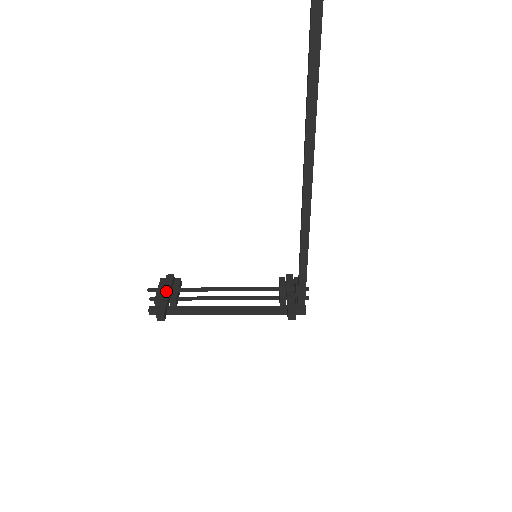
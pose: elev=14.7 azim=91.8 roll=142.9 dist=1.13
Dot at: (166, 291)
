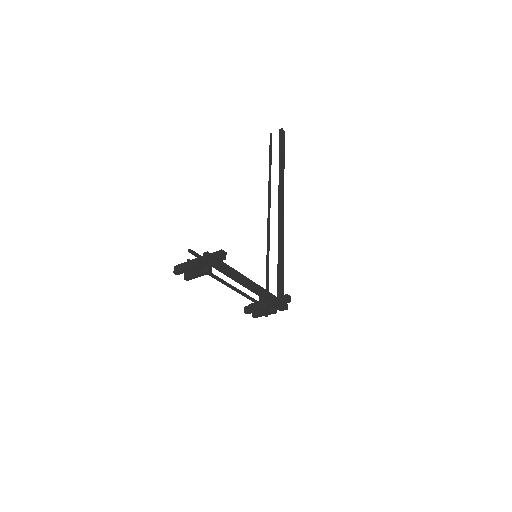
Dot at: occluded
